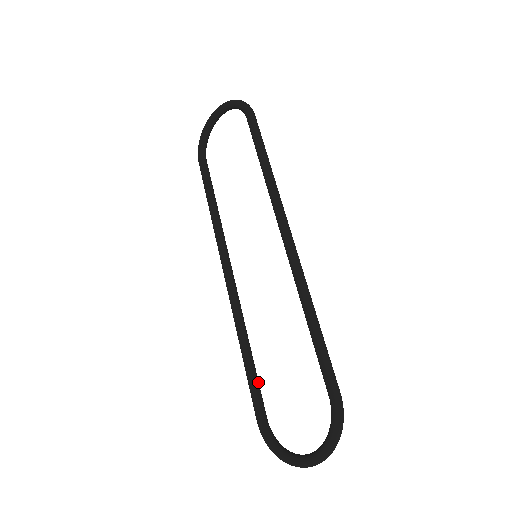
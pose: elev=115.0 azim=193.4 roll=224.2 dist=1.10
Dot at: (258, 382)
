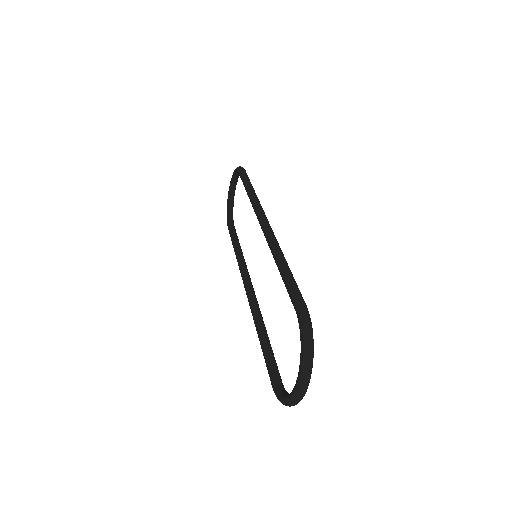
Dot at: (272, 354)
